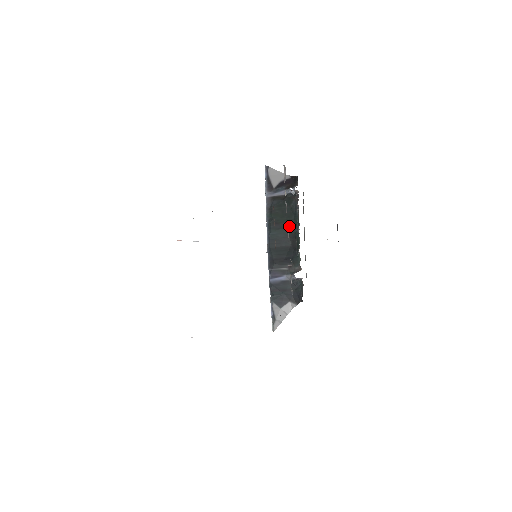
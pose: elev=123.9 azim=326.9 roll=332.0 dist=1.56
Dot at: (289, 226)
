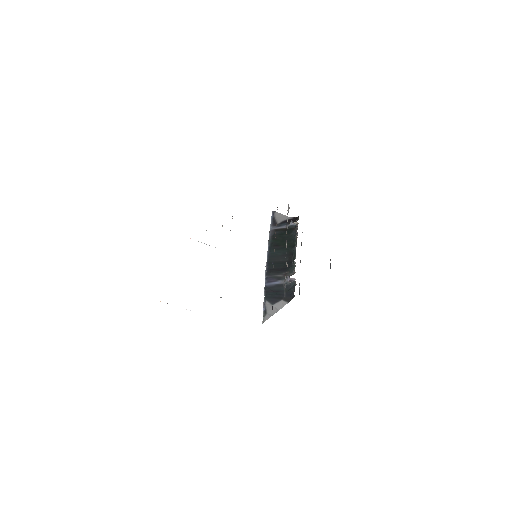
Dot at: (288, 247)
